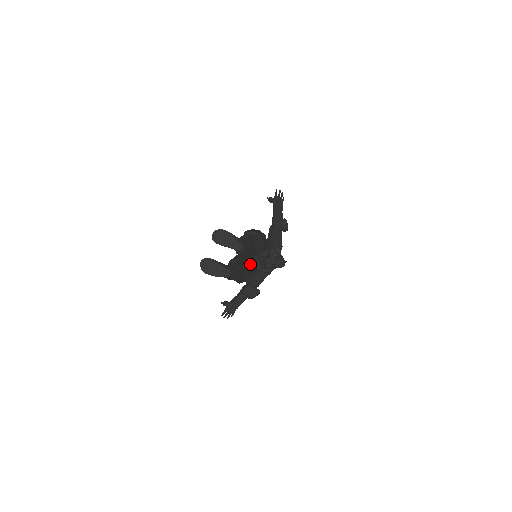
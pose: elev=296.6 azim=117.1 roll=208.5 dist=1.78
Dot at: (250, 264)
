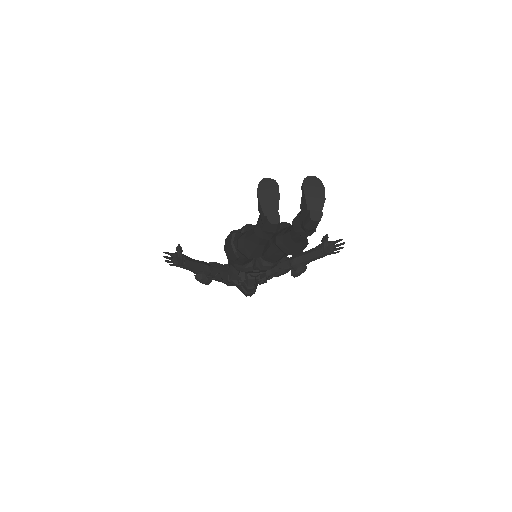
Dot at: occluded
